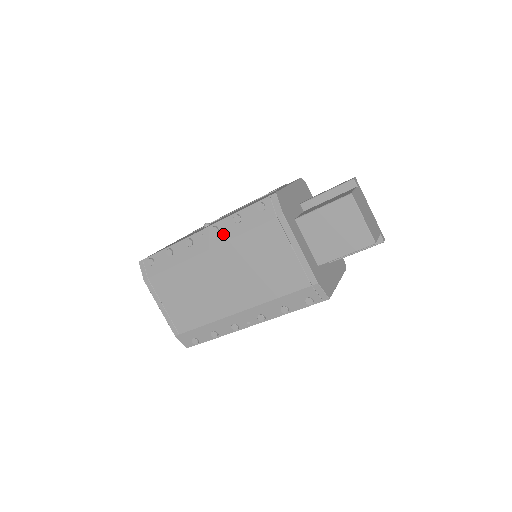
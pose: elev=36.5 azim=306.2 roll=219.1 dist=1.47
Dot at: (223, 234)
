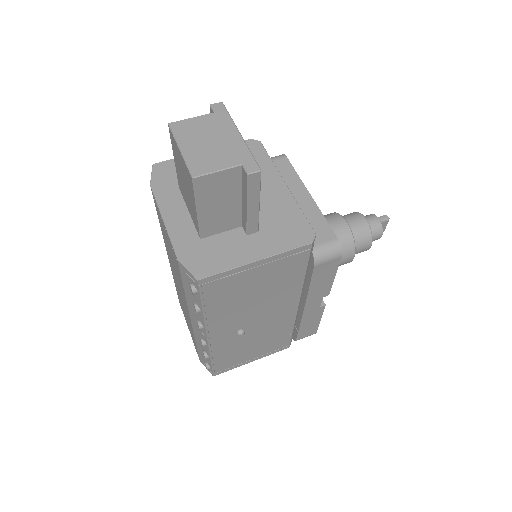
Dot at: occluded
